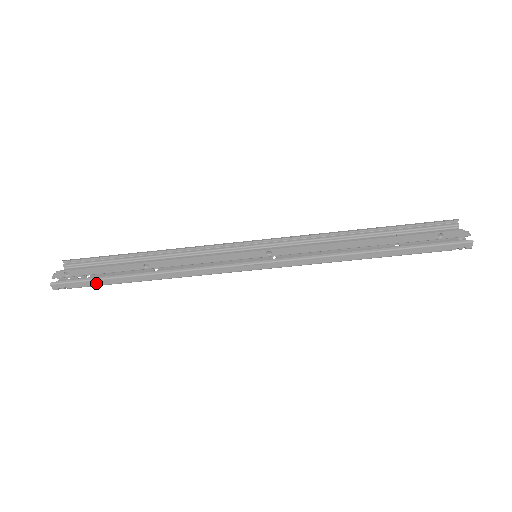
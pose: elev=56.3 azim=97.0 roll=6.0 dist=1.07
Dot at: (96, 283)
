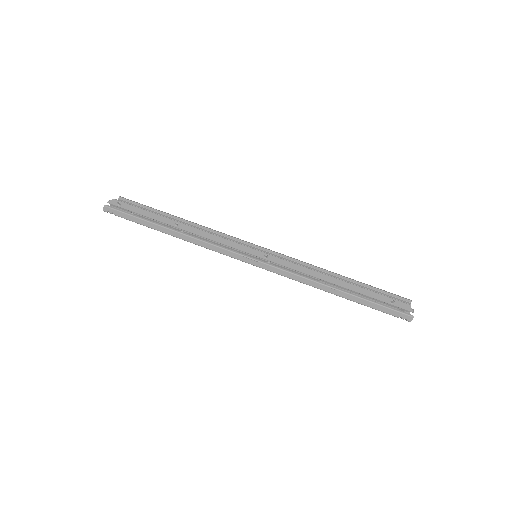
Dot at: (136, 220)
